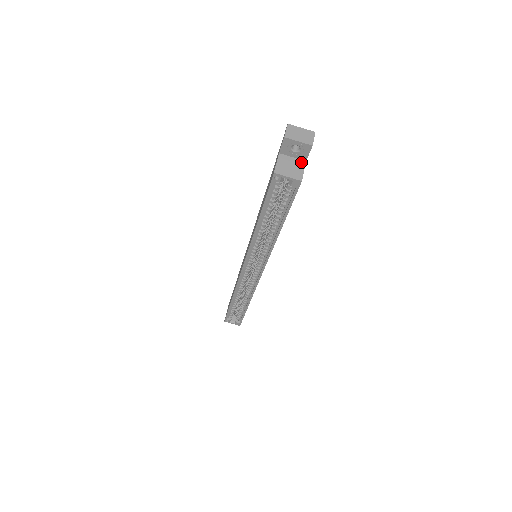
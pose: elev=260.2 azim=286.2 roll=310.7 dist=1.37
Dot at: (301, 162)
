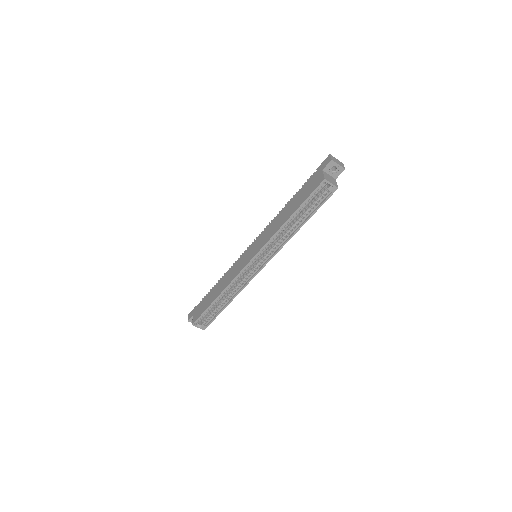
Dot at: (334, 179)
